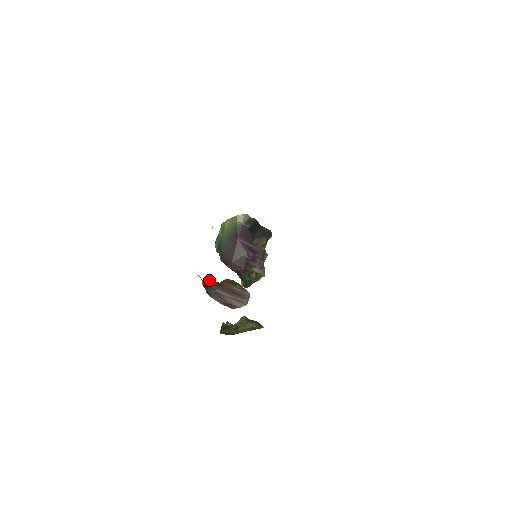
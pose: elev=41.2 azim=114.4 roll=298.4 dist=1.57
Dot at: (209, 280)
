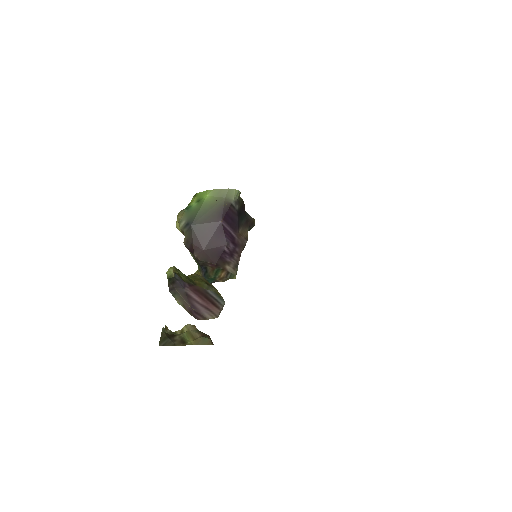
Dot at: (179, 272)
